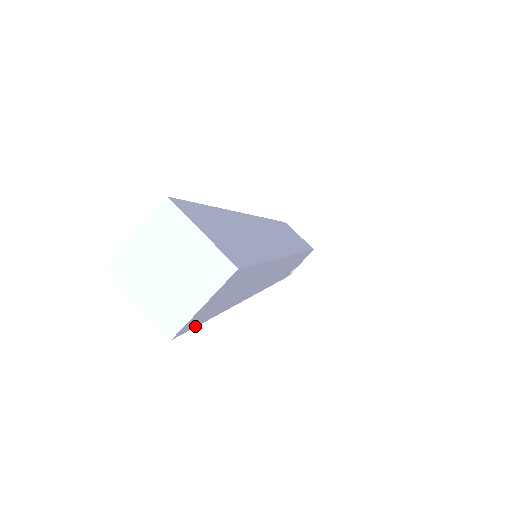
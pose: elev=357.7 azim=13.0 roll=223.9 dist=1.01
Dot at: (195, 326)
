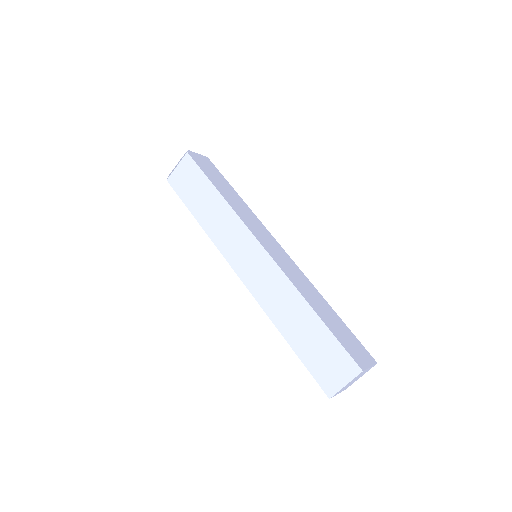
Dot at: occluded
